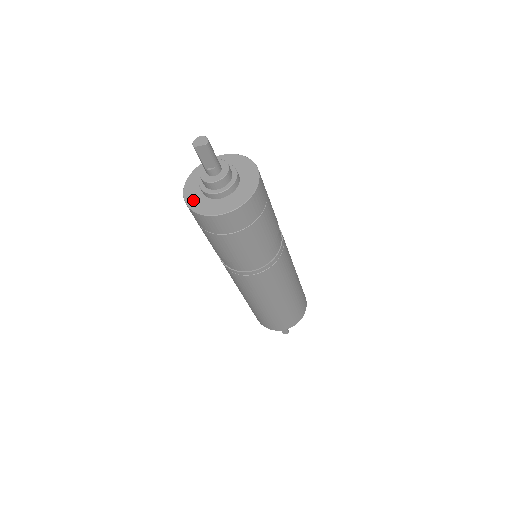
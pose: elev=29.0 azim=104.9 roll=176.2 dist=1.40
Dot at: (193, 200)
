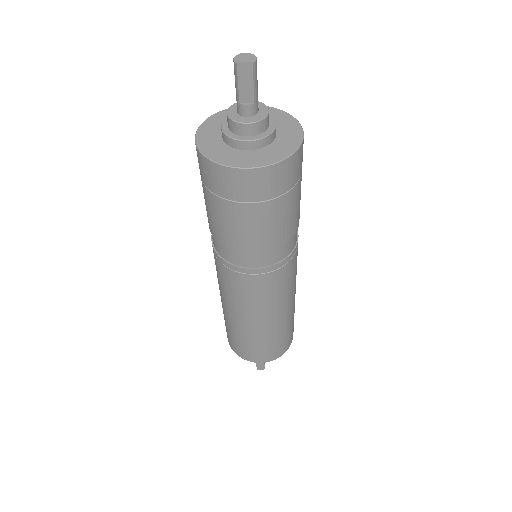
Dot at: (210, 147)
